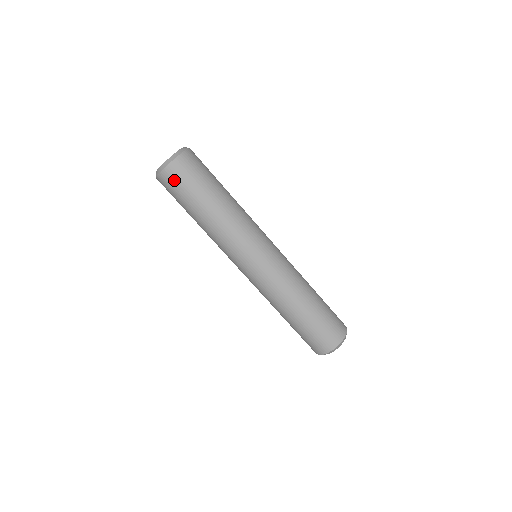
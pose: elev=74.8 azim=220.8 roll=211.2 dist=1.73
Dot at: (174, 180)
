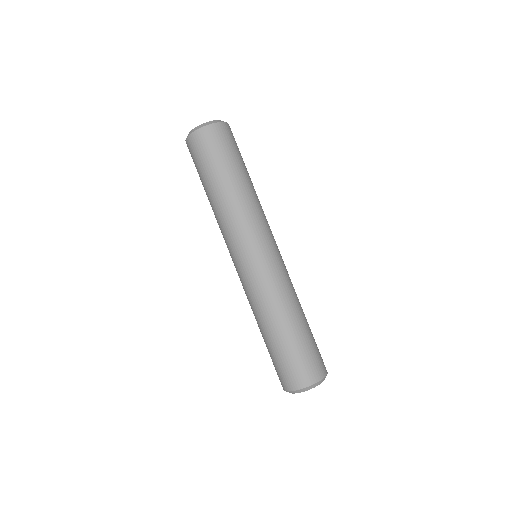
Dot at: (217, 138)
